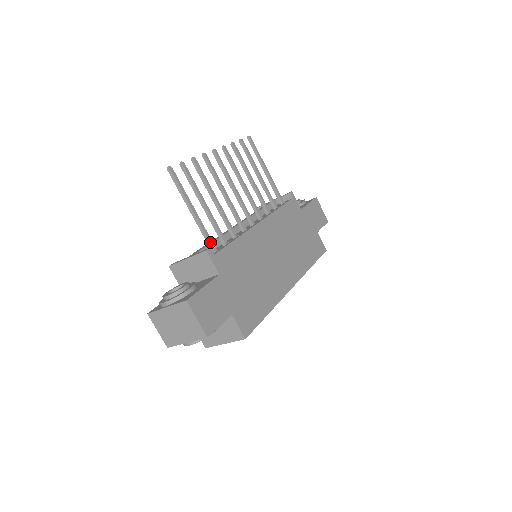
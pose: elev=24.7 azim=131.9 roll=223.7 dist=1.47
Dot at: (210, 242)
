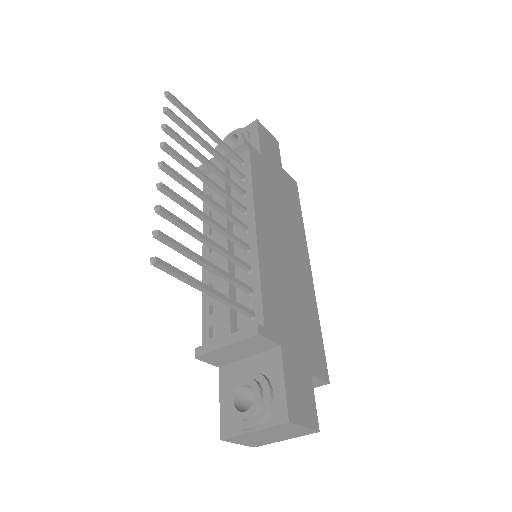
Dot at: (245, 311)
